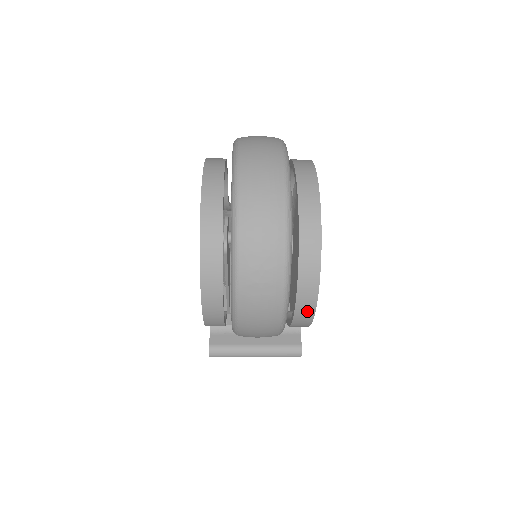
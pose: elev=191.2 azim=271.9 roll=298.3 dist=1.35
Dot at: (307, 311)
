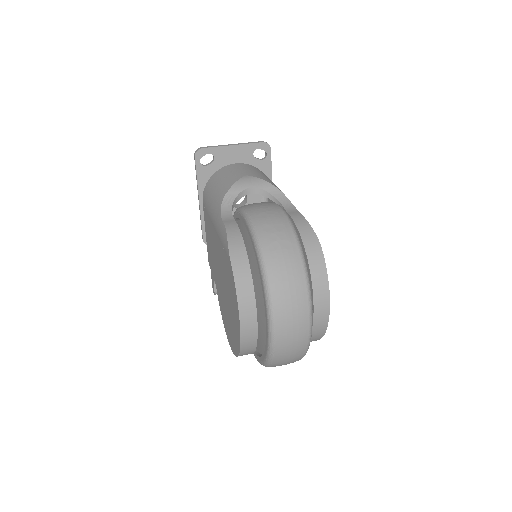
Dot at: occluded
